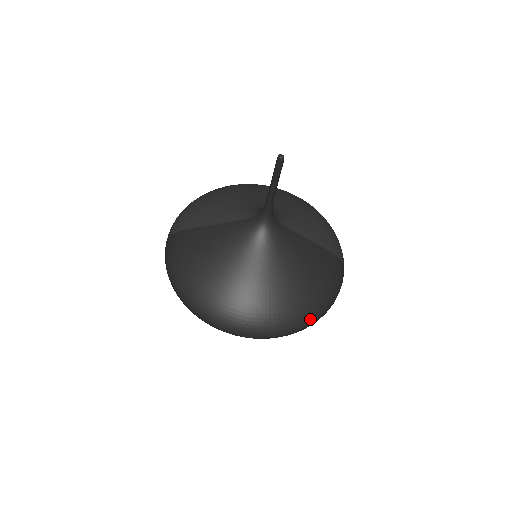
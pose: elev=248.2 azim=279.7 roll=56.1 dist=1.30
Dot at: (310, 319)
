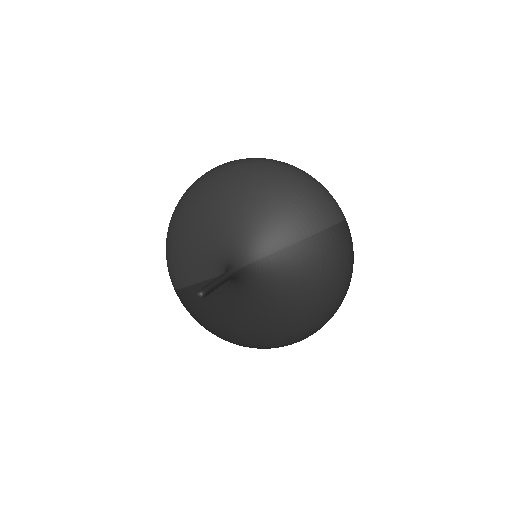
Dot at: (337, 305)
